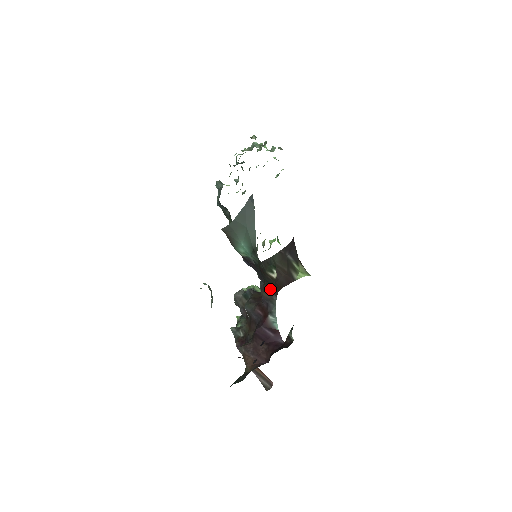
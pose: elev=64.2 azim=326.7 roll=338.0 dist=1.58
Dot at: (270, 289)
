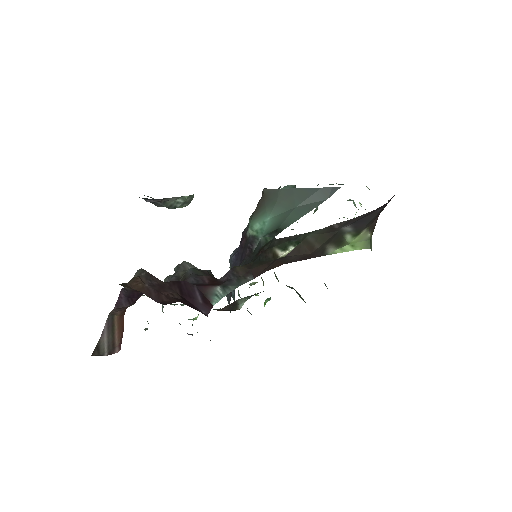
Dot at: (254, 268)
